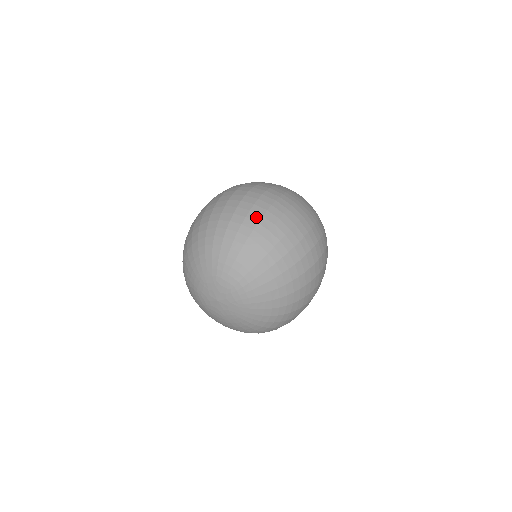
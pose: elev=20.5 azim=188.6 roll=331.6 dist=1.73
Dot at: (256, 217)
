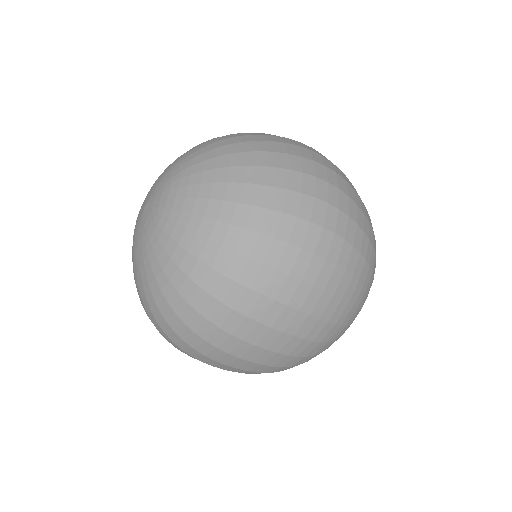
Dot at: (275, 139)
